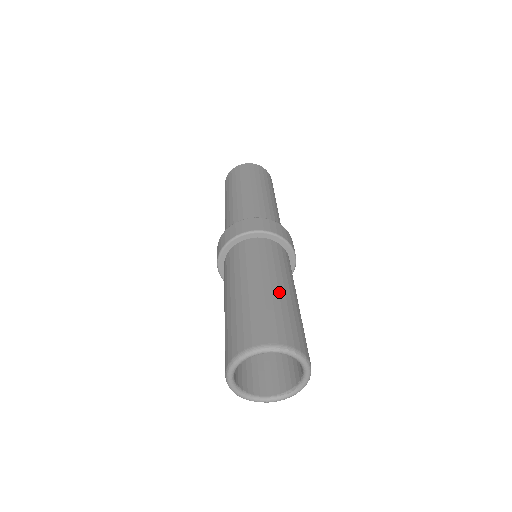
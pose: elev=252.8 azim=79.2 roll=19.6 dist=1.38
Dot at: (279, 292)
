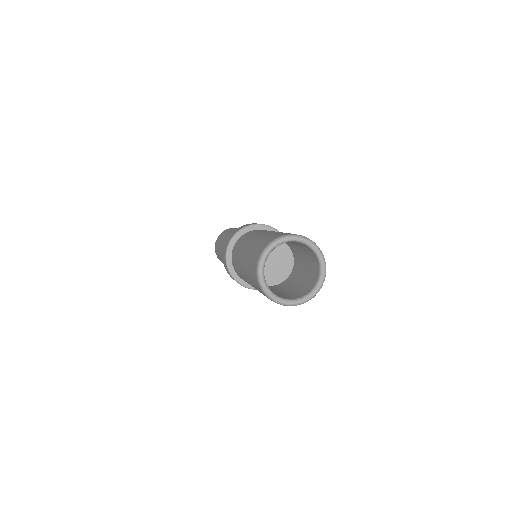
Dot at: occluded
